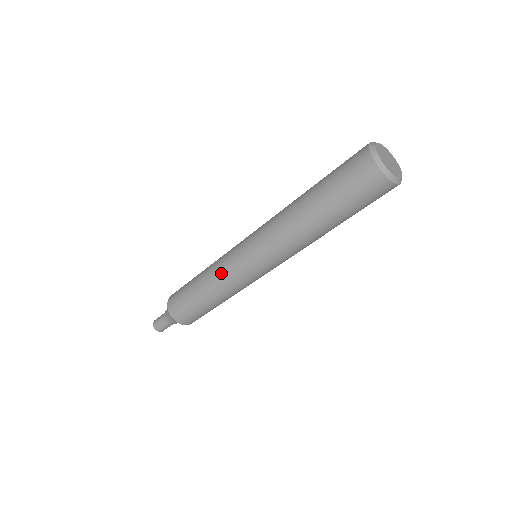
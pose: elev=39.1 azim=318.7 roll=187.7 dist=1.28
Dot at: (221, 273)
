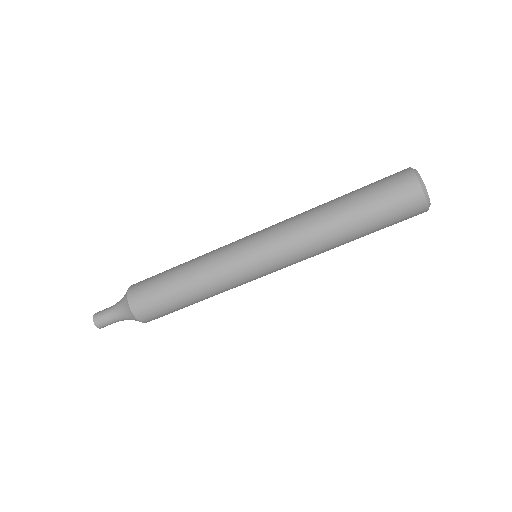
Dot at: (222, 280)
